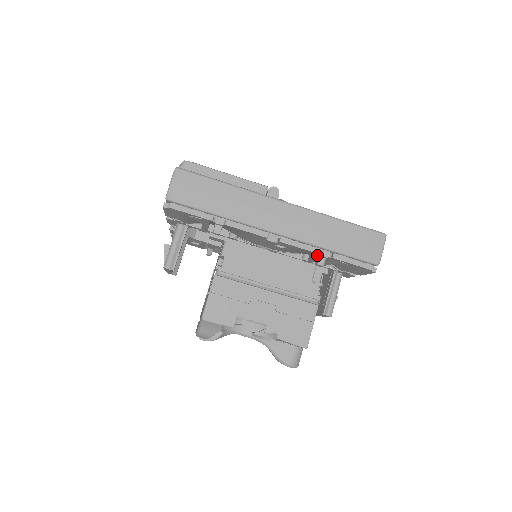
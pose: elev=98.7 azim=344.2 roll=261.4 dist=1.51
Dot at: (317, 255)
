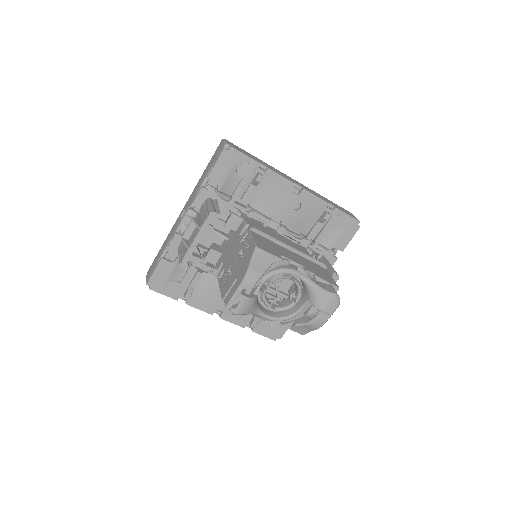
Dot at: (321, 214)
